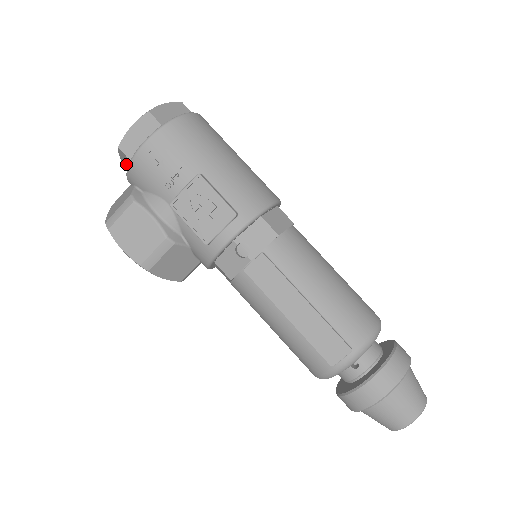
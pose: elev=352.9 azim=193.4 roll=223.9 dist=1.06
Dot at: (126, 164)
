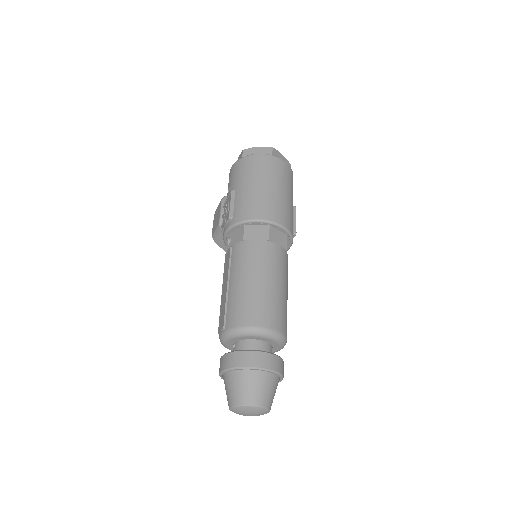
Dot at: occluded
